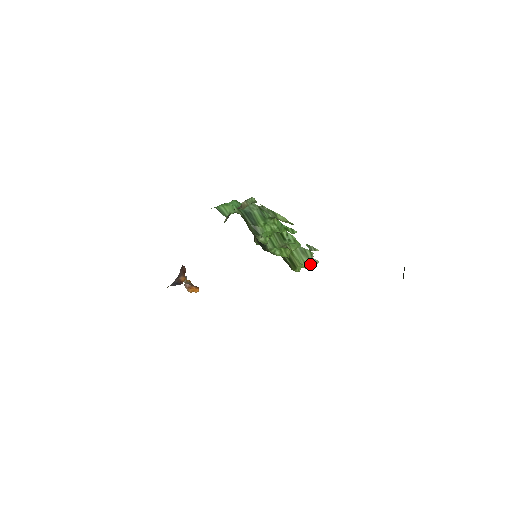
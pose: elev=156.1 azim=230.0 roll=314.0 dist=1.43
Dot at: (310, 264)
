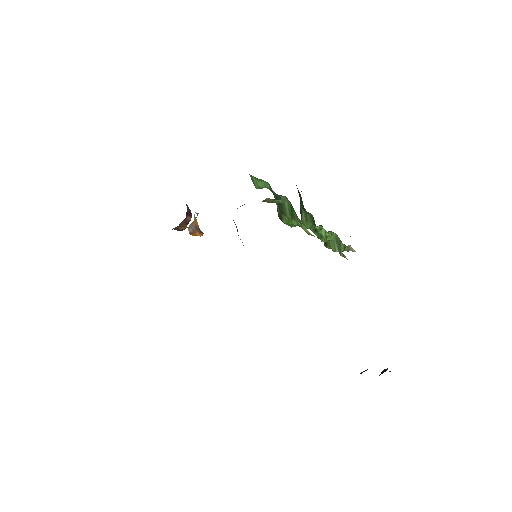
Dot at: occluded
